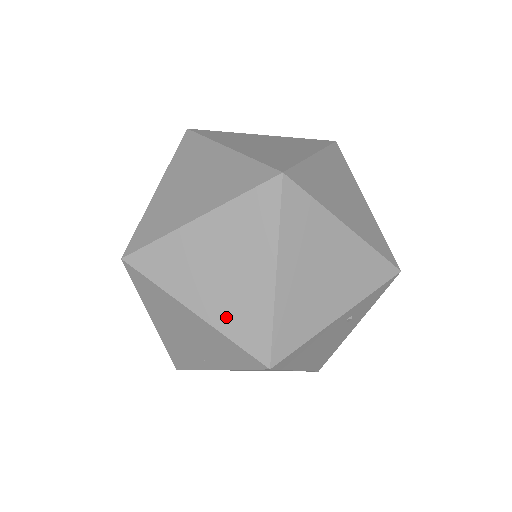
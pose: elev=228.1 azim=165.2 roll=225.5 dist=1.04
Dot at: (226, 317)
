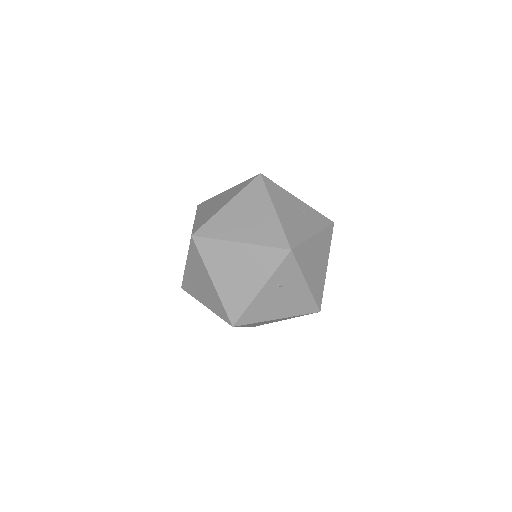
Dot at: (212, 306)
